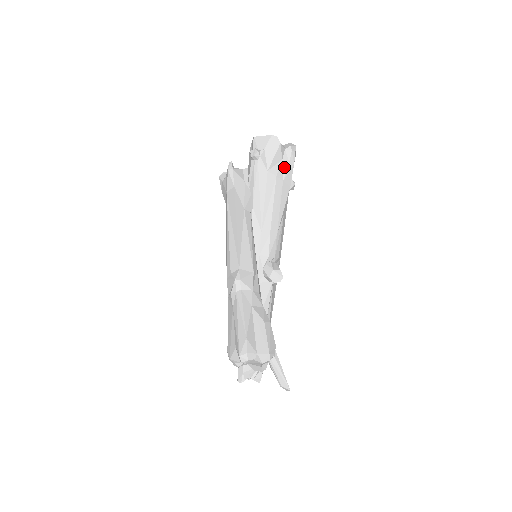
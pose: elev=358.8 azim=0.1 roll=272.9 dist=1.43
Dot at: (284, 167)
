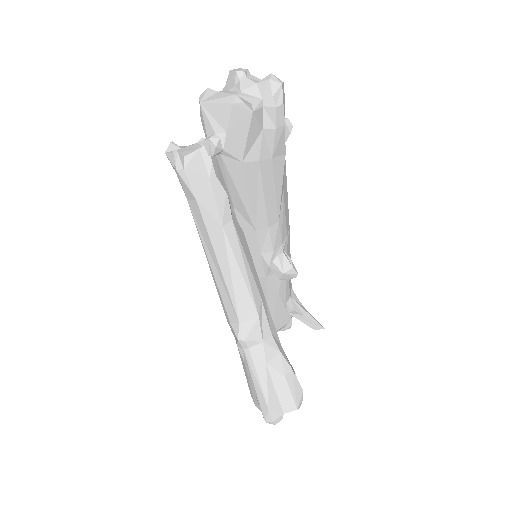
Dot at: (268, 139)
